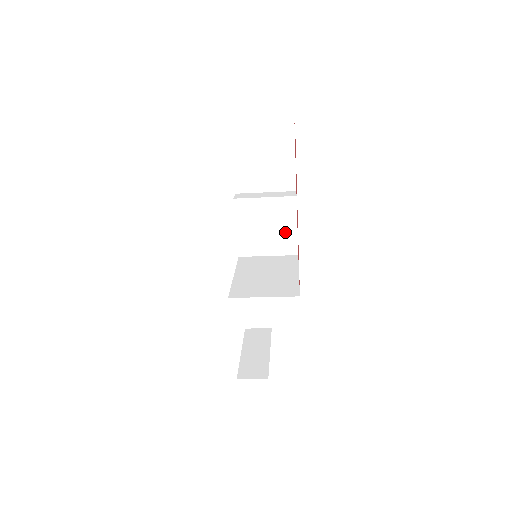
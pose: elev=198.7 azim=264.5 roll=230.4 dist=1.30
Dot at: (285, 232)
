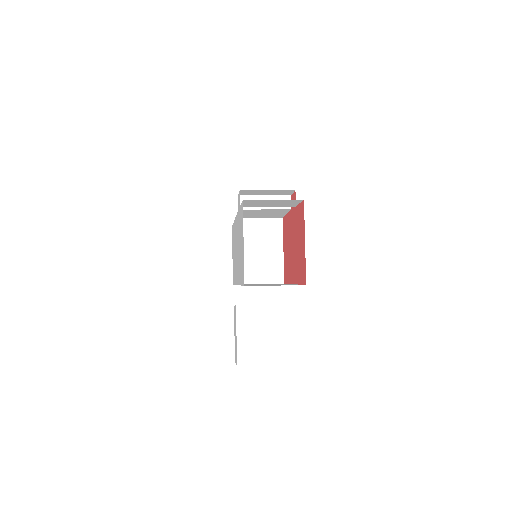
Dot at: (276, 214)
